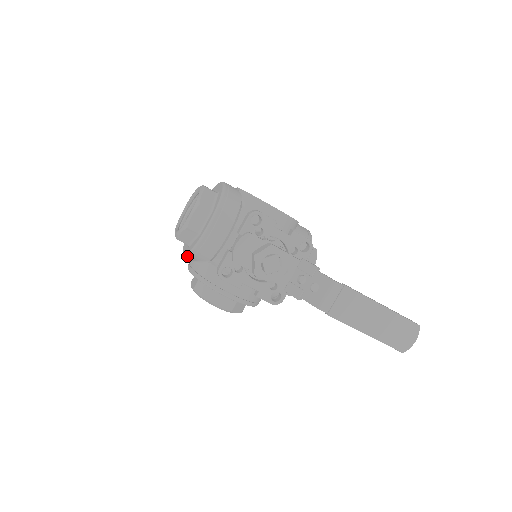
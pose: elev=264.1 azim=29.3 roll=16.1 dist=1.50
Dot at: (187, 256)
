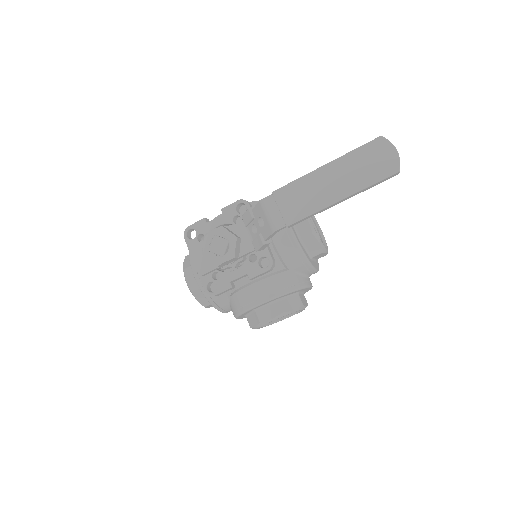
Dot at: (219, 310)
